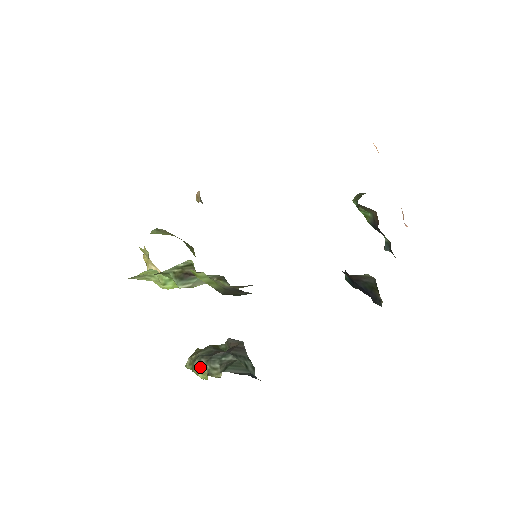
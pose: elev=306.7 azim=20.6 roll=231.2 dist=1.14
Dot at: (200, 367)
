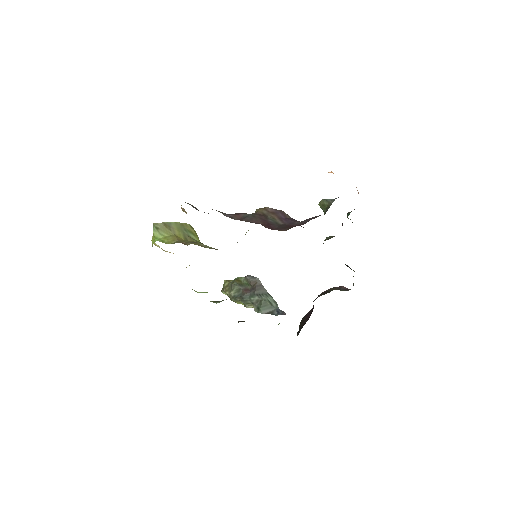
Dot at: (236, 301)
